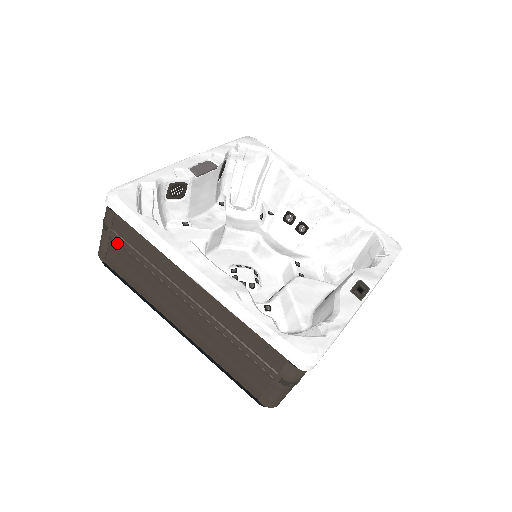
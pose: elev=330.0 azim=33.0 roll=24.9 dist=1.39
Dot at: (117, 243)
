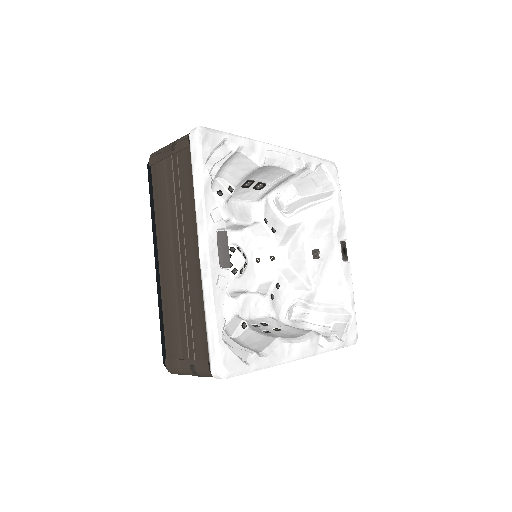
Dot at: occluded
